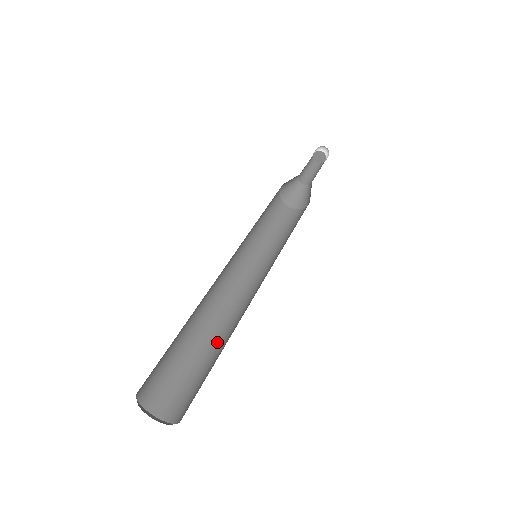
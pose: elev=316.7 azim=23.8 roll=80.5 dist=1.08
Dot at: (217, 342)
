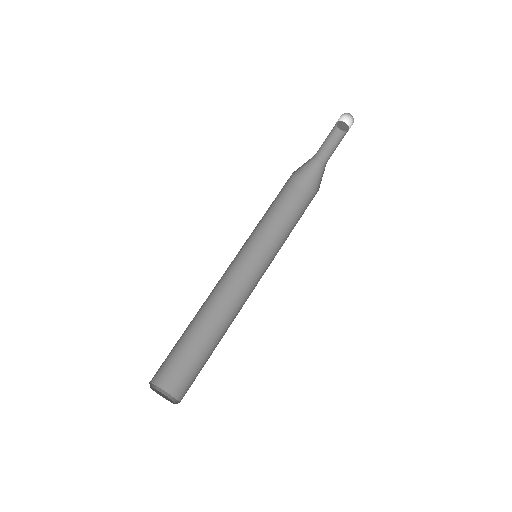
Dot at: (222, 337)
